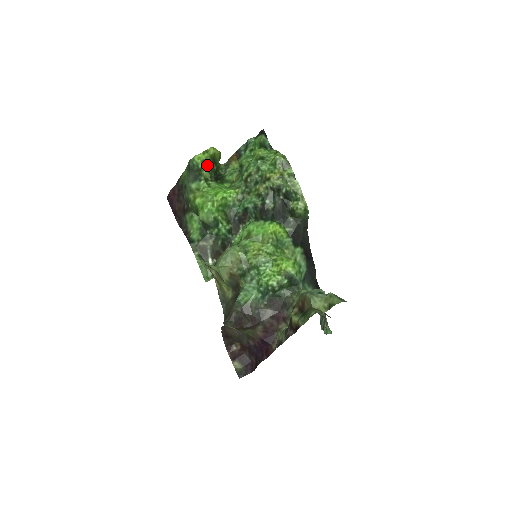
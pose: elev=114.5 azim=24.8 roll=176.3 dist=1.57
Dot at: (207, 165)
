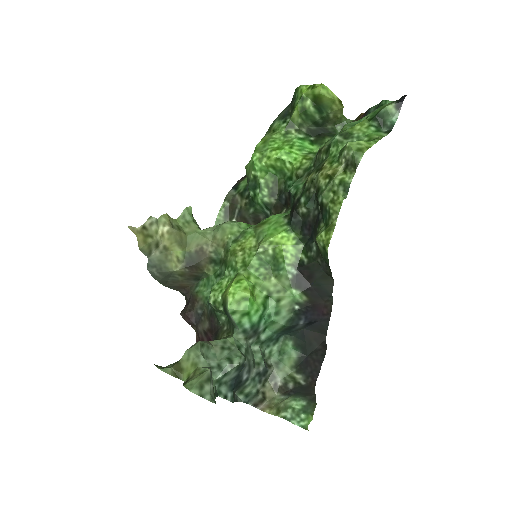
Dot at: (303, 106)
